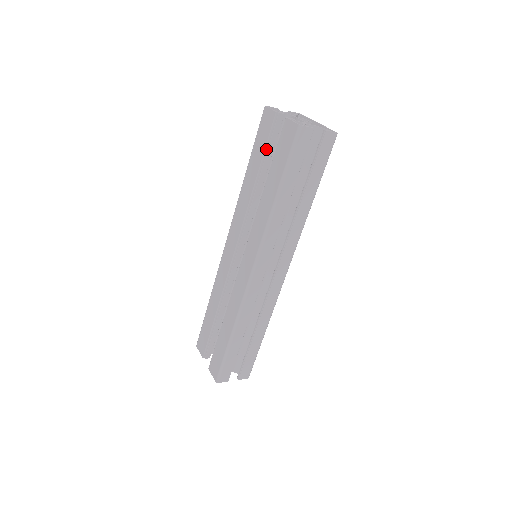
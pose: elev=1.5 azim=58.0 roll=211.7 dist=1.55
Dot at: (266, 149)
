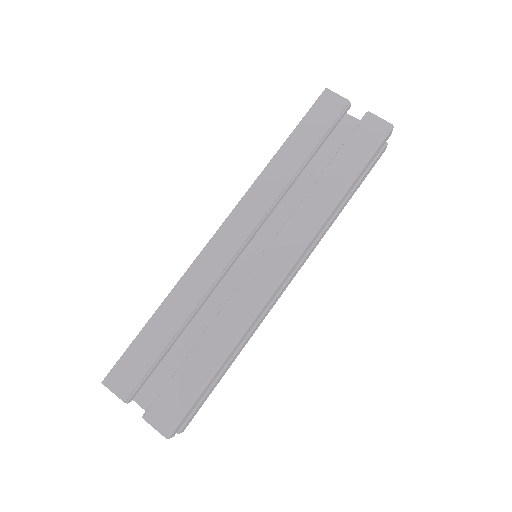
Dot at: (326, 134)
